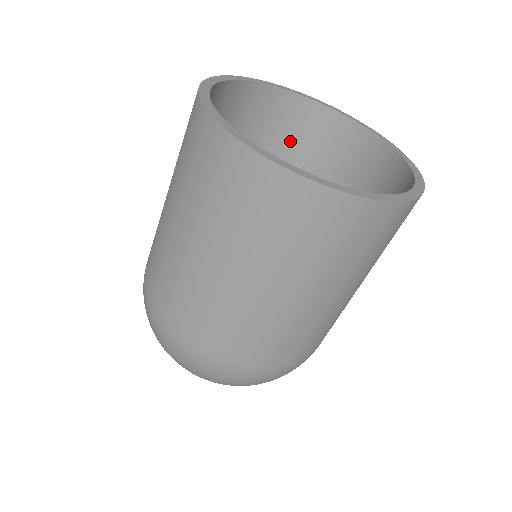
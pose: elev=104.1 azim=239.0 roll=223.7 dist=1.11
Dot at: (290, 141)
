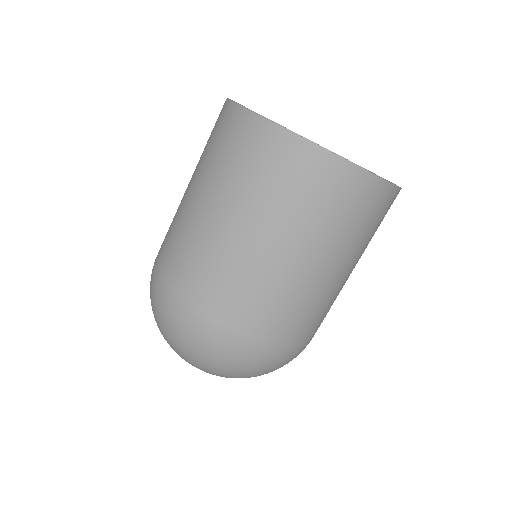
Dot at: occluded
